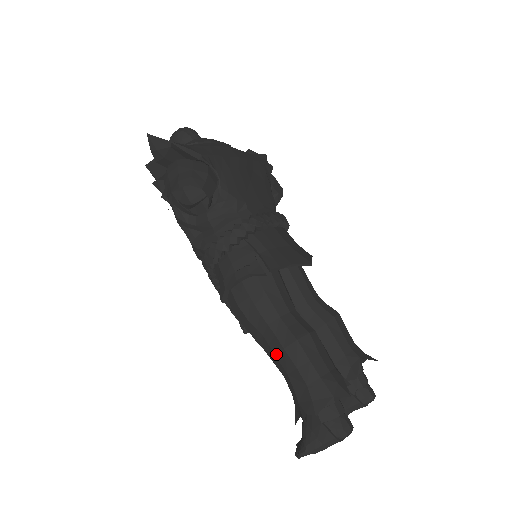
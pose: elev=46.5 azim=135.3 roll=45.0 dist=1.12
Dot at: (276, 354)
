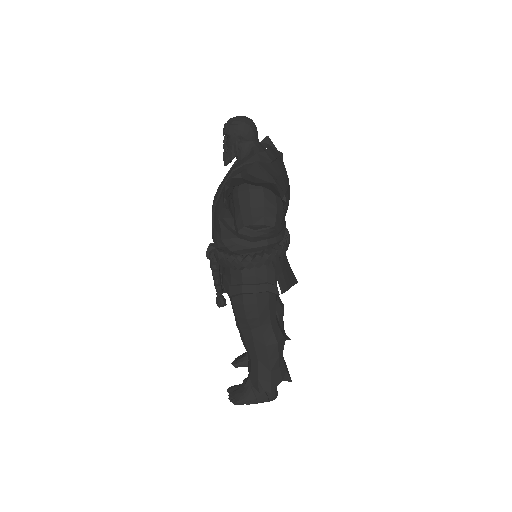
Dot at: (256, 345)
